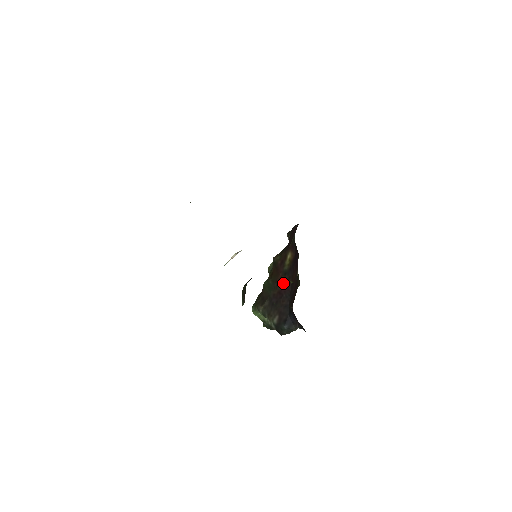
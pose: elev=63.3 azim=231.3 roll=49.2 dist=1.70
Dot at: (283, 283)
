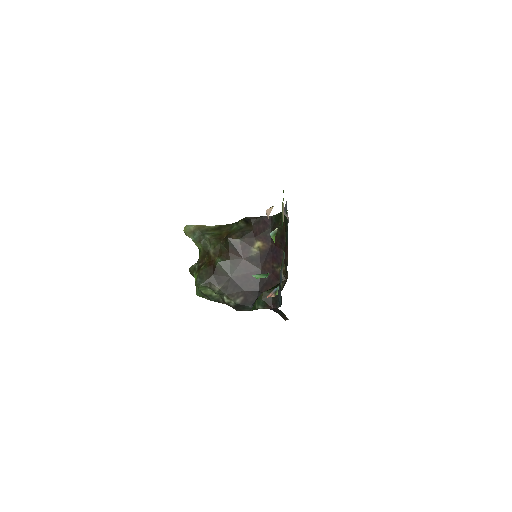
Dot at: (250, 268)
